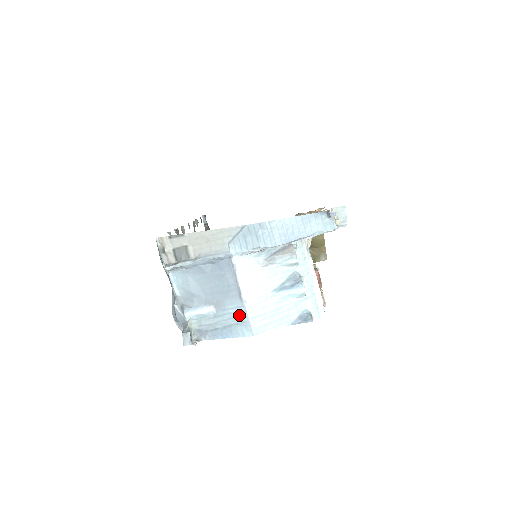
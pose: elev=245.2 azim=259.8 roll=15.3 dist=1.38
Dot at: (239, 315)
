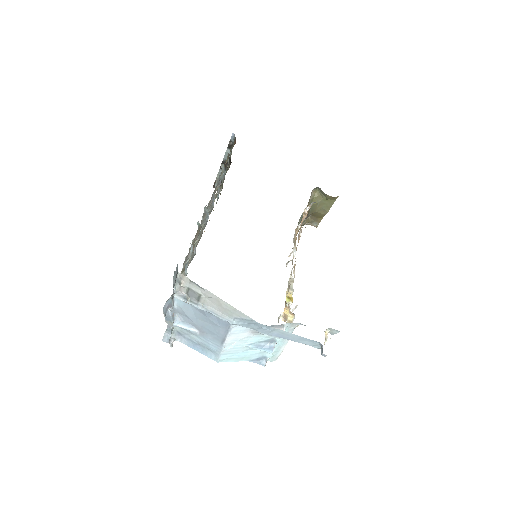
Dot at: (214, 348)
